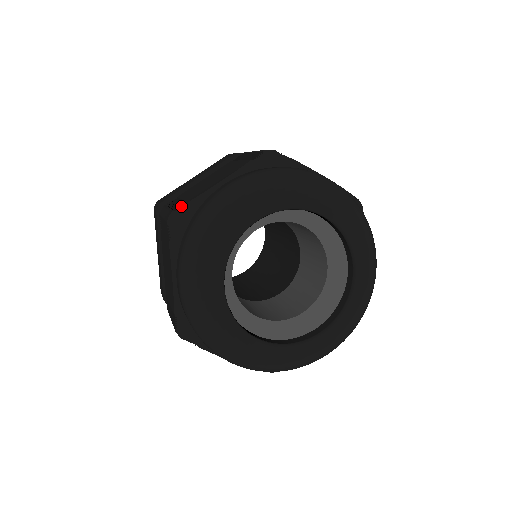
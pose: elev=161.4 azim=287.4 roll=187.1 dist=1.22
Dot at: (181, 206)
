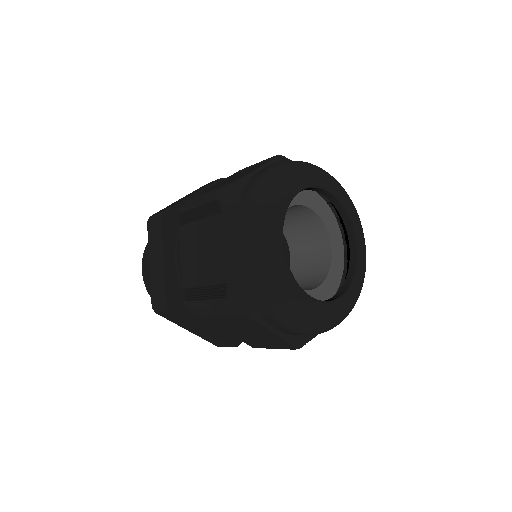
Dot at: (219, 290)
